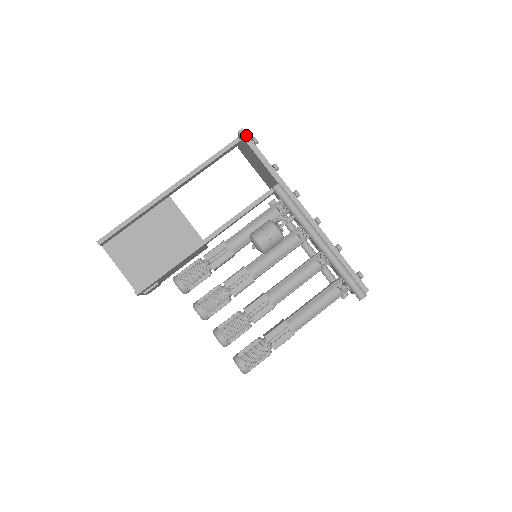
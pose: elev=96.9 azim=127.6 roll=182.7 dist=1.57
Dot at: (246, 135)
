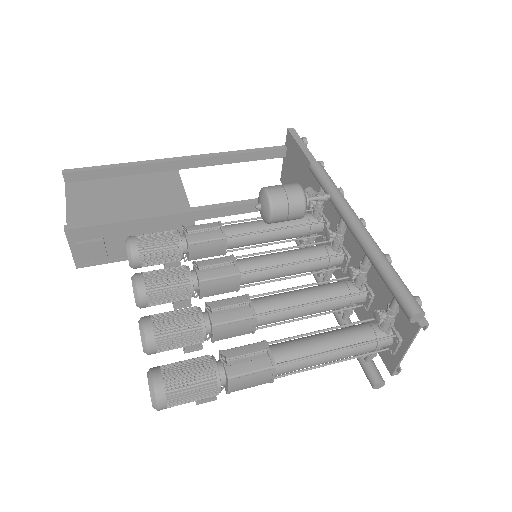
Dot at: (296, 133)
